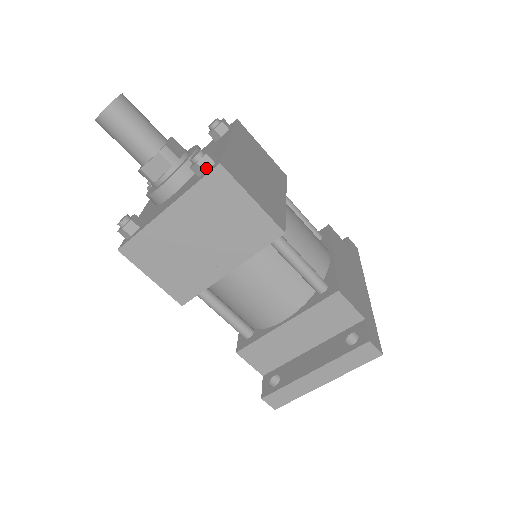
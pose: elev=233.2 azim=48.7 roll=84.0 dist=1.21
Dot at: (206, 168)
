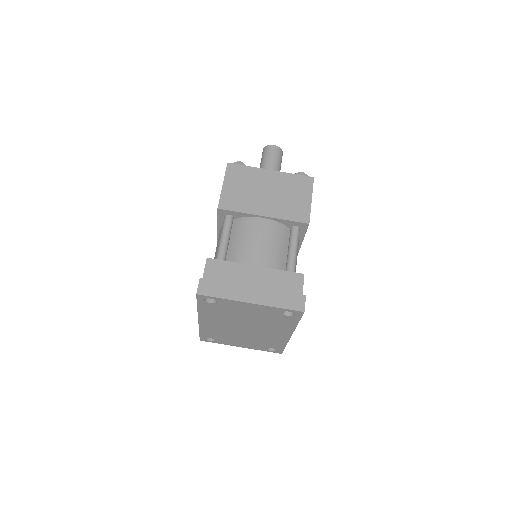
Dot at: occluded
